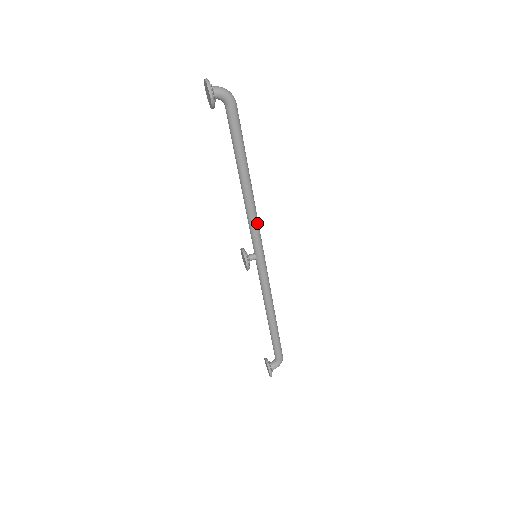
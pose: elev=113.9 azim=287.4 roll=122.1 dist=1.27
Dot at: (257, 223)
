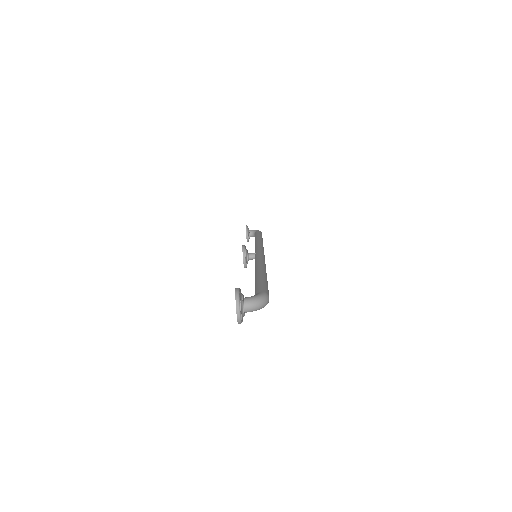
Dot at: occluded
